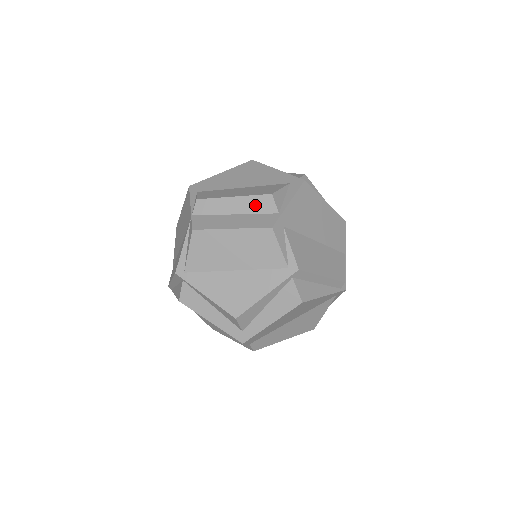
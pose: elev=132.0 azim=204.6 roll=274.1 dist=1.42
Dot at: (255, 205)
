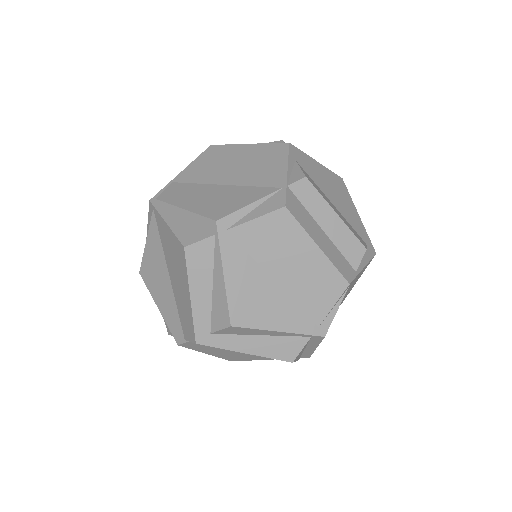
Dot at: (346, 243)
